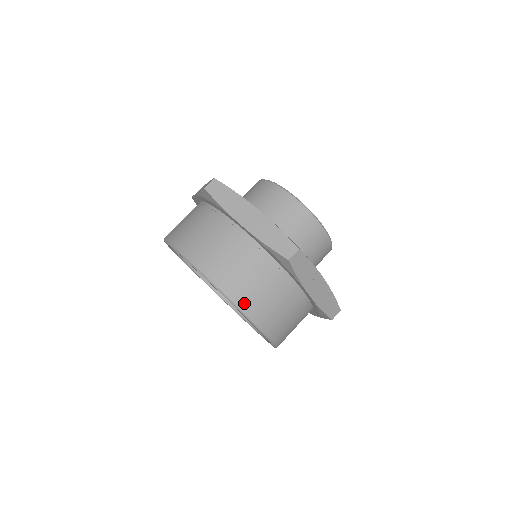
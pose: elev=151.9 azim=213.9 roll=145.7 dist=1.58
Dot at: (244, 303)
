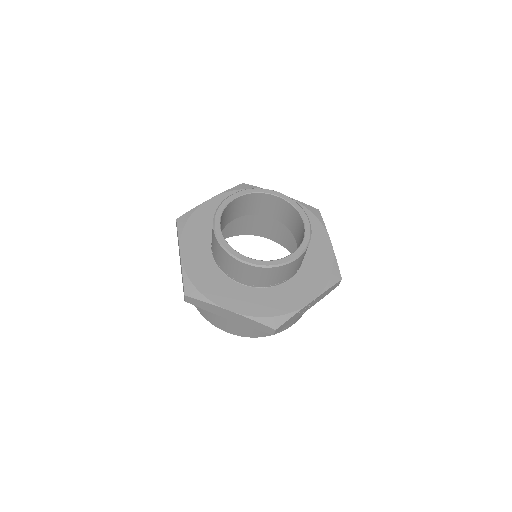
Dot at: (266, 334)
